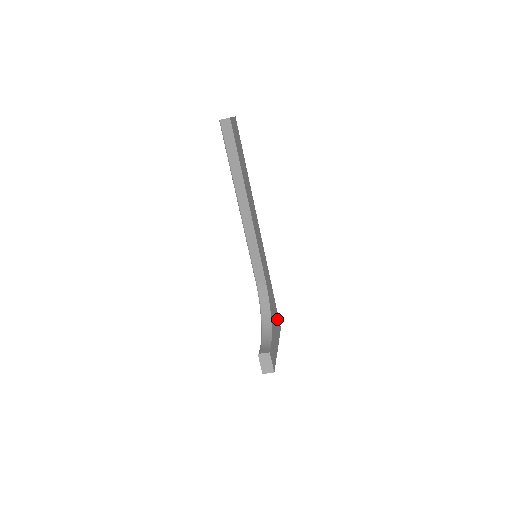
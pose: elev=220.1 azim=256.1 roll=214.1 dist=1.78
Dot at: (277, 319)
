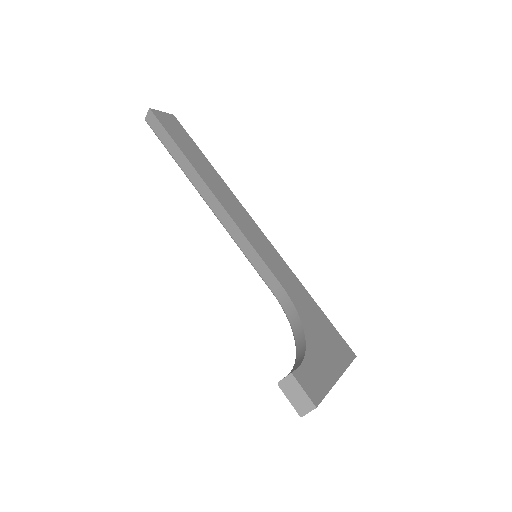
Dot at: (337, 341)
